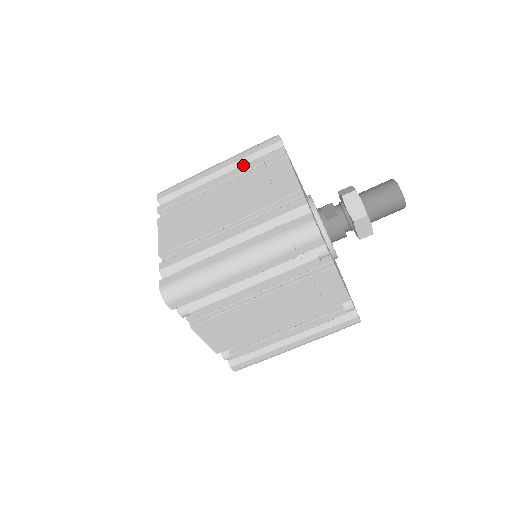
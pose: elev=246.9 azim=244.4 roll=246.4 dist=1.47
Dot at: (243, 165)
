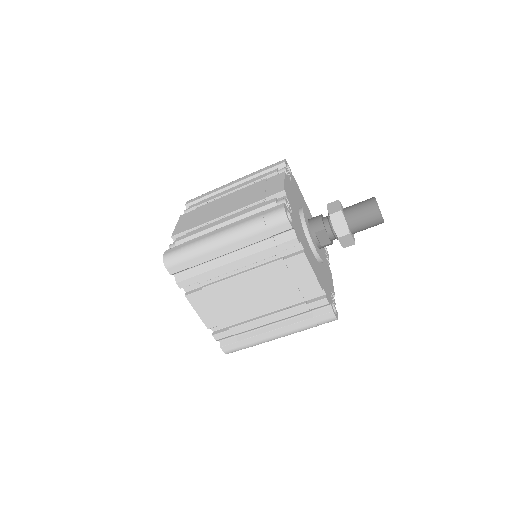
Dot at: (258, 253)
